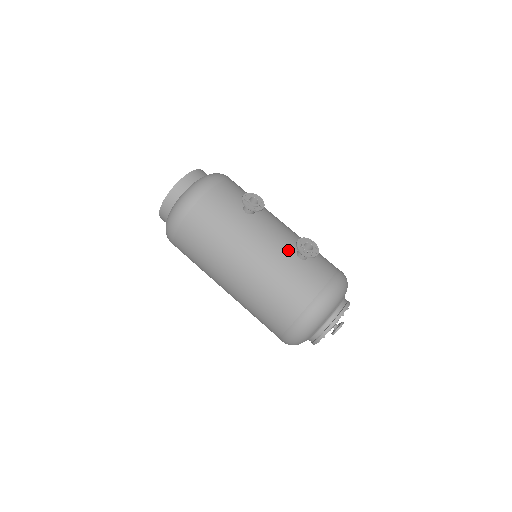
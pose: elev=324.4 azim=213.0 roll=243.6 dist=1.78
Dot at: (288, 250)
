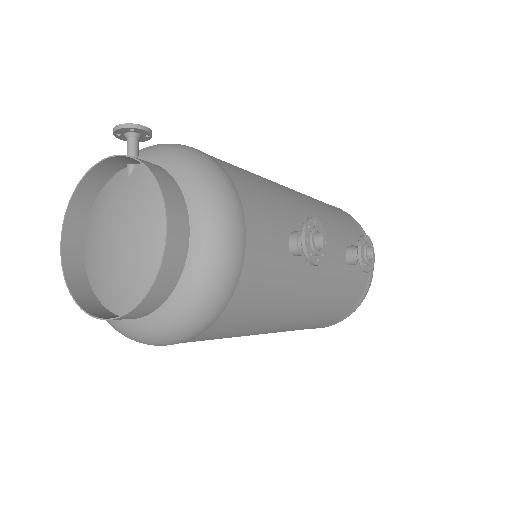
Dot at: (341, 266)
